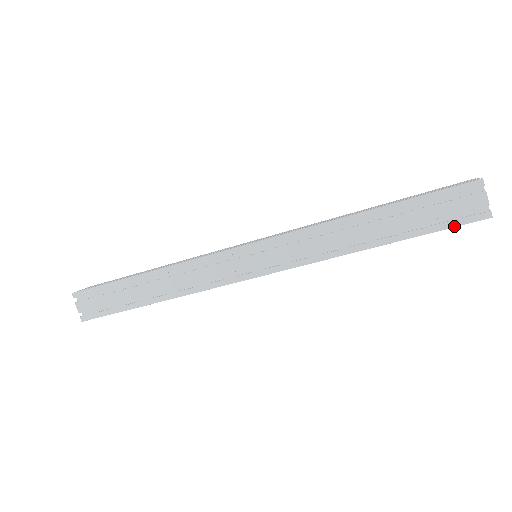
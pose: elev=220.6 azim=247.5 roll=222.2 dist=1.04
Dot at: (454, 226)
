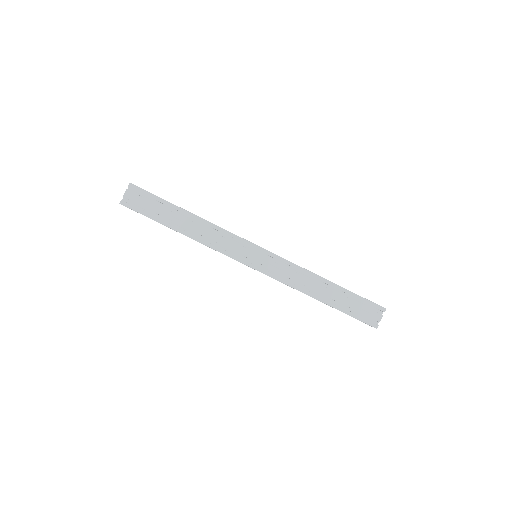
Dot at: (359, 320)
